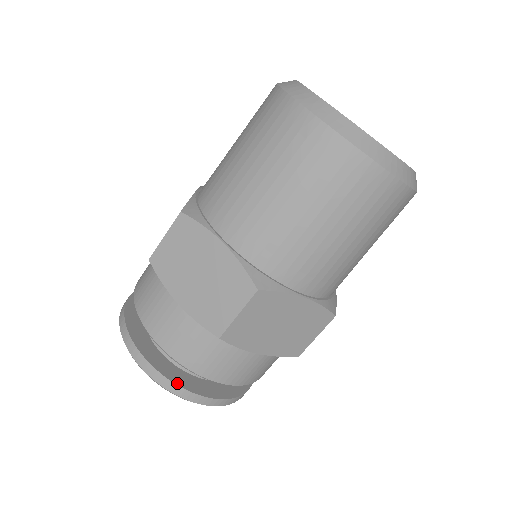
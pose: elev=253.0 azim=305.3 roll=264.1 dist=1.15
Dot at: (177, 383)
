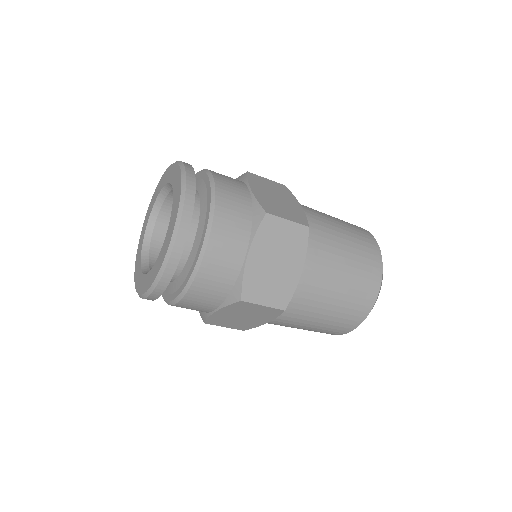
Dot at: (194, 199)
